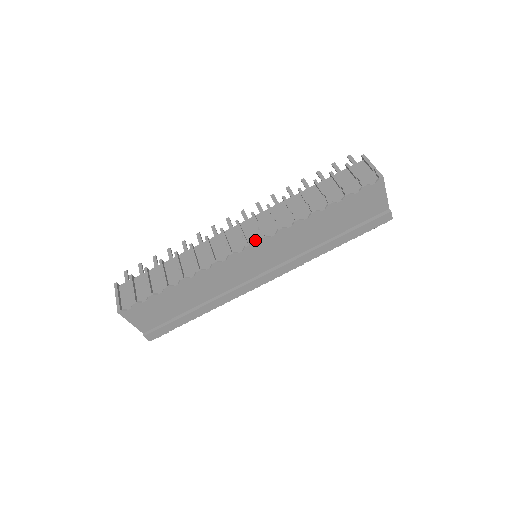
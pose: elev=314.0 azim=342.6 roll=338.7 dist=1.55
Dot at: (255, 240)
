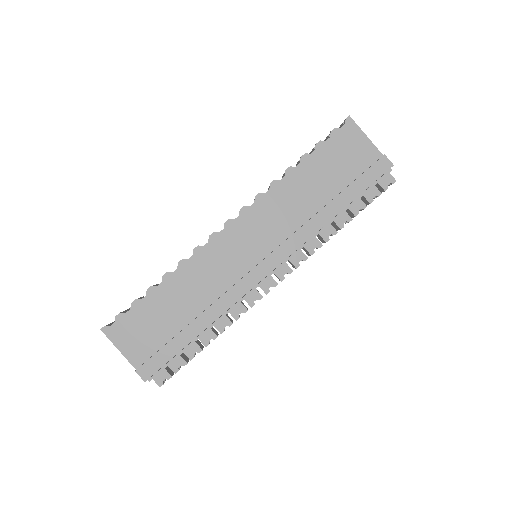
Dot at: occluded
